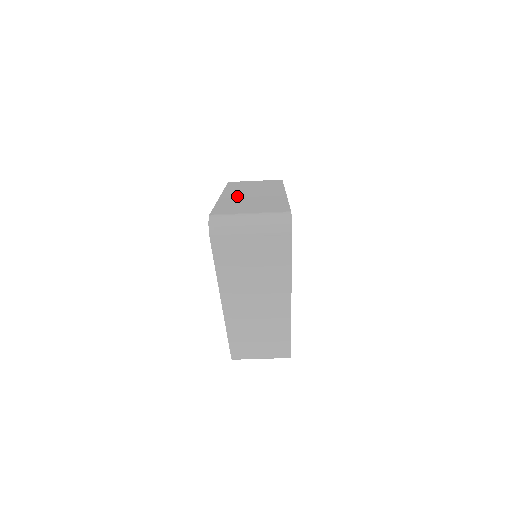
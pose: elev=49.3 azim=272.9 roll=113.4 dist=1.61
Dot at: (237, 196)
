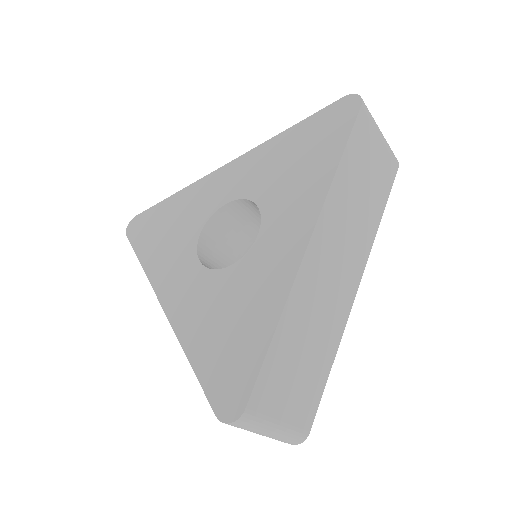
Dot at: (318, 274)
